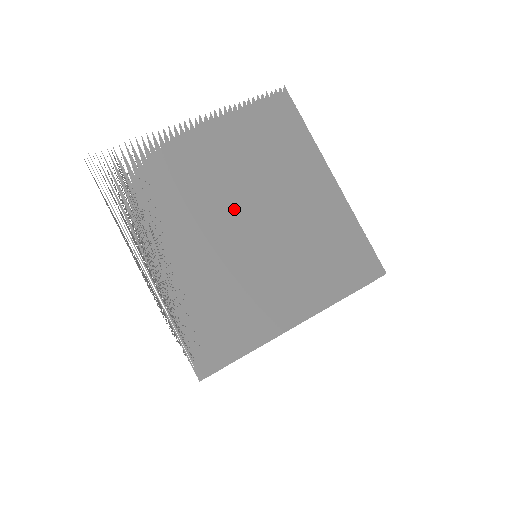
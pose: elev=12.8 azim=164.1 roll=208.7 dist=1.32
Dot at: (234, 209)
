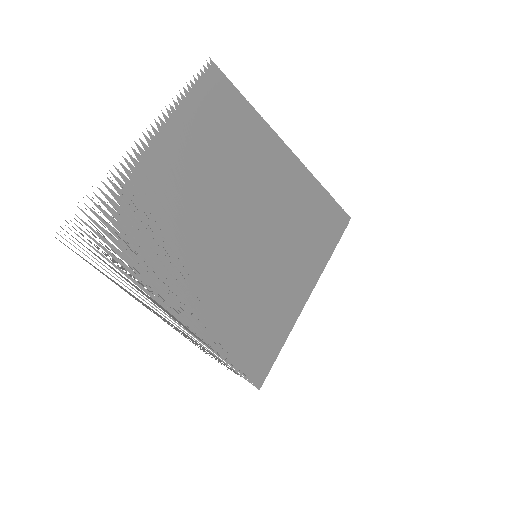
Dot at: (220, 219)
